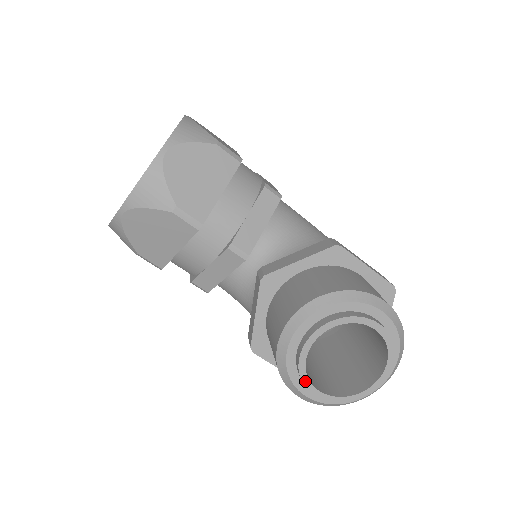
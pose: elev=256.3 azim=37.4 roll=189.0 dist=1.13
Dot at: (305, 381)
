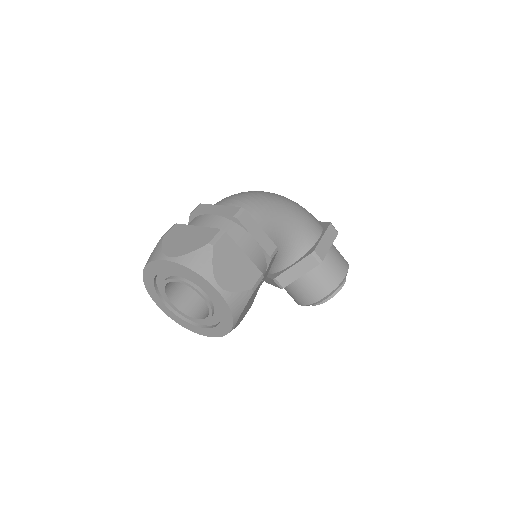
Dot at: occluded
